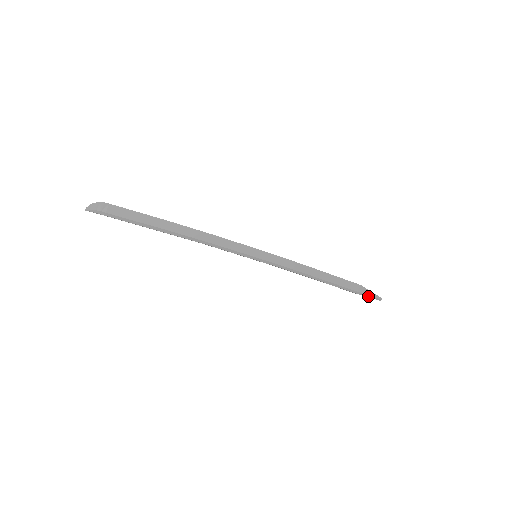
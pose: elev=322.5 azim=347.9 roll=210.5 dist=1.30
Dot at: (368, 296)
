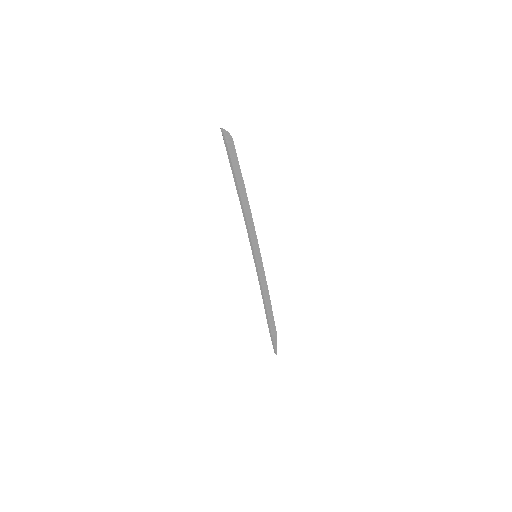
Dot at: (273, 344)
